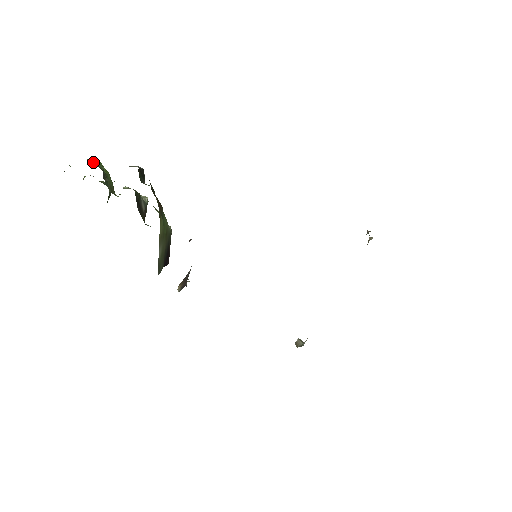
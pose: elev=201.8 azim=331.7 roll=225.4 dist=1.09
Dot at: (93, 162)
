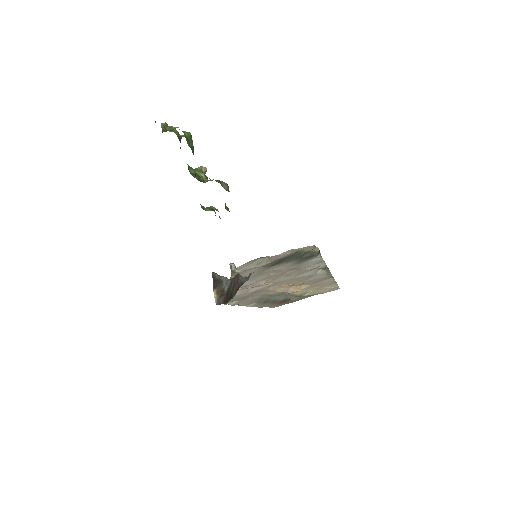
Dot at: (188, 138)
